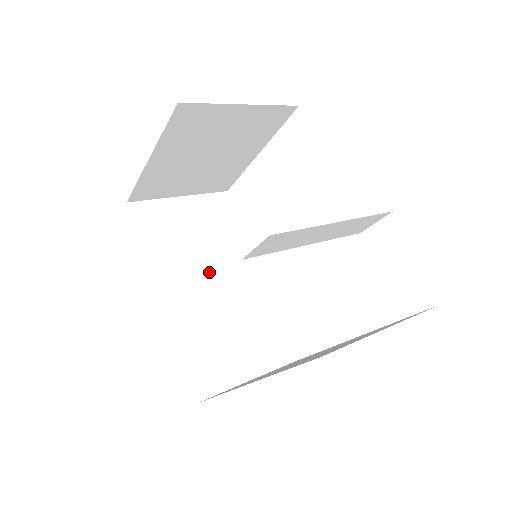
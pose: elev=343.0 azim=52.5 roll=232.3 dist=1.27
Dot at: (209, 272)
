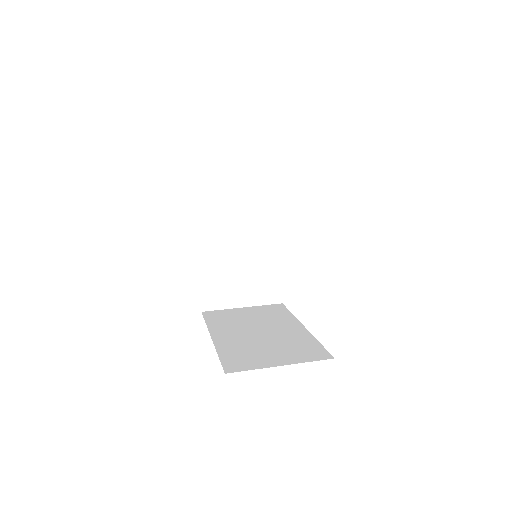
Dot at: (241, 229)
